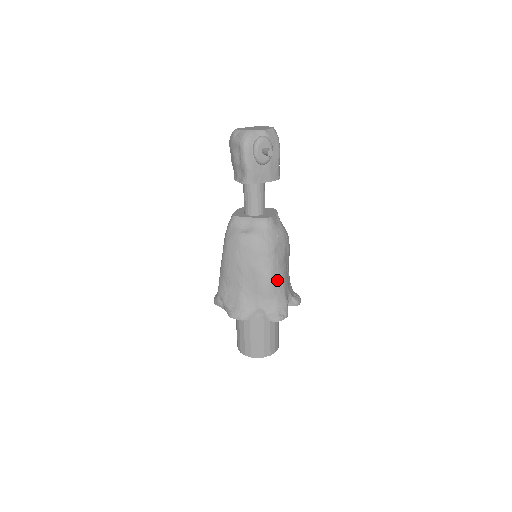
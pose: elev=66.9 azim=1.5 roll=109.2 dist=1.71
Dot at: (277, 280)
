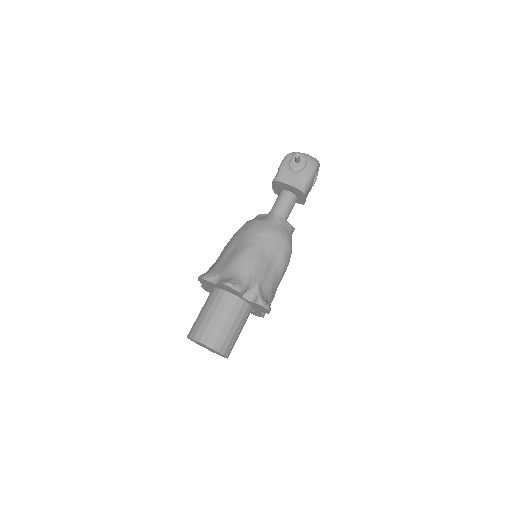
Dot at: (251, 257)
